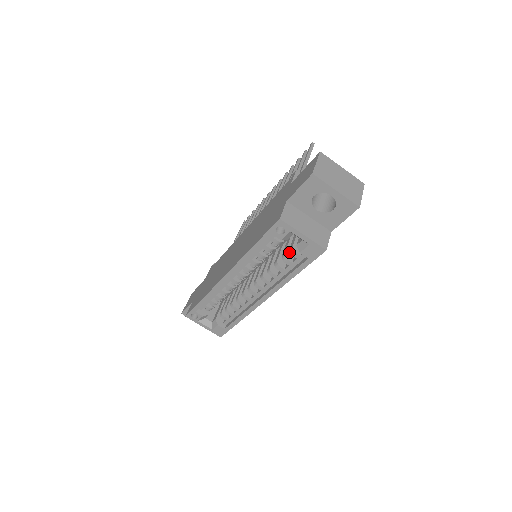
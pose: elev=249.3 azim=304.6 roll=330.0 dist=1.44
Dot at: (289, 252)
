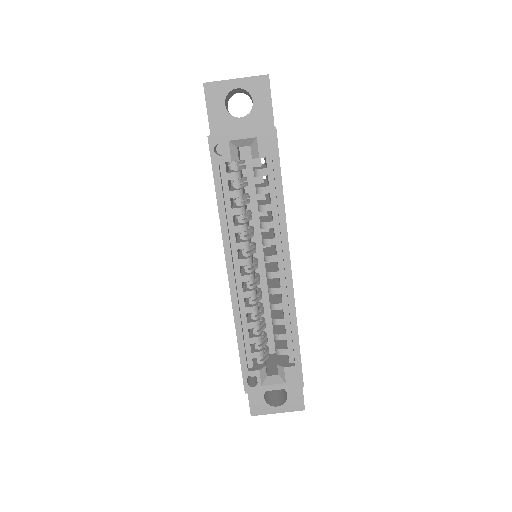
Dot at: (260, 186)
